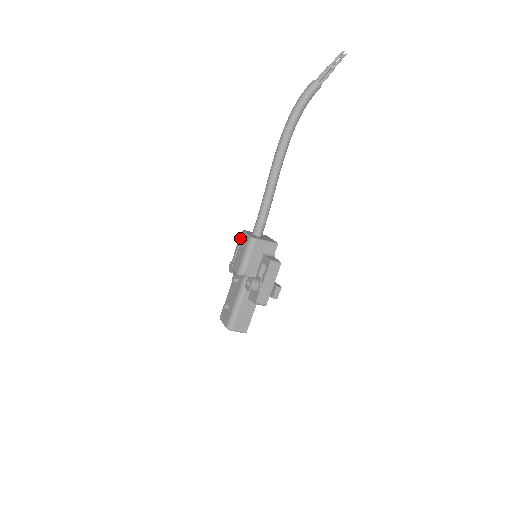
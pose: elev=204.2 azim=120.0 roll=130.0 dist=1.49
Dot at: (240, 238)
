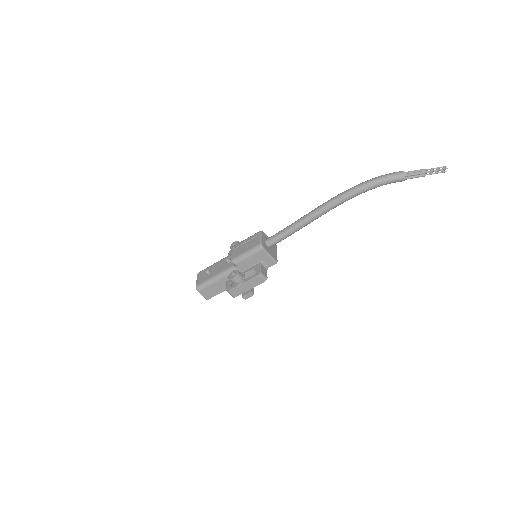
Dot at: (254, 236)
